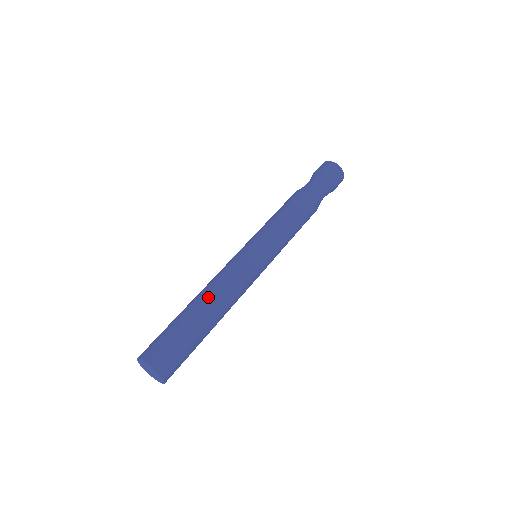
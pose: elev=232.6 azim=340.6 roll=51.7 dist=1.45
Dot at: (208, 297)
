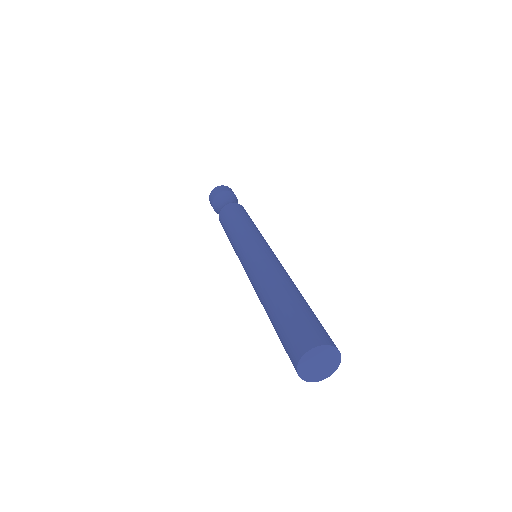
Dot at: (288, 282)
